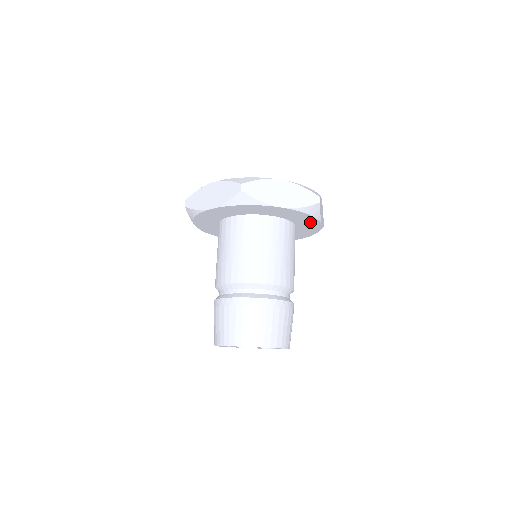
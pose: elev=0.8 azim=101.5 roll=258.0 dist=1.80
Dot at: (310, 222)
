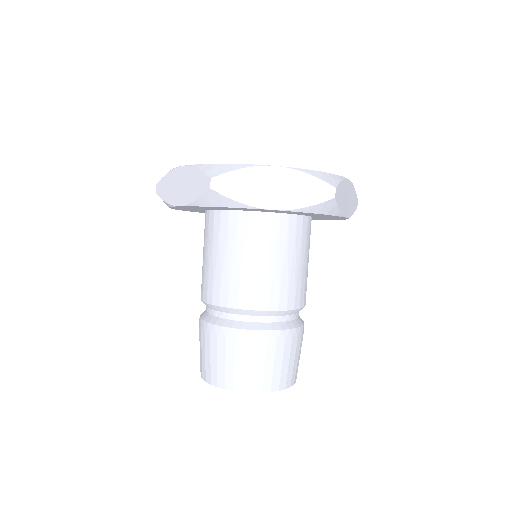
Dot at: (328, 216)
